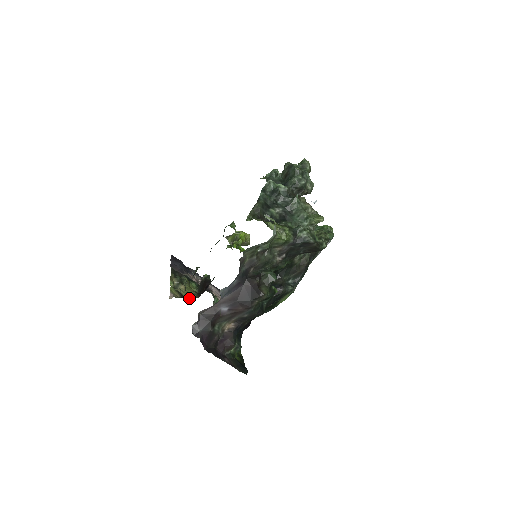
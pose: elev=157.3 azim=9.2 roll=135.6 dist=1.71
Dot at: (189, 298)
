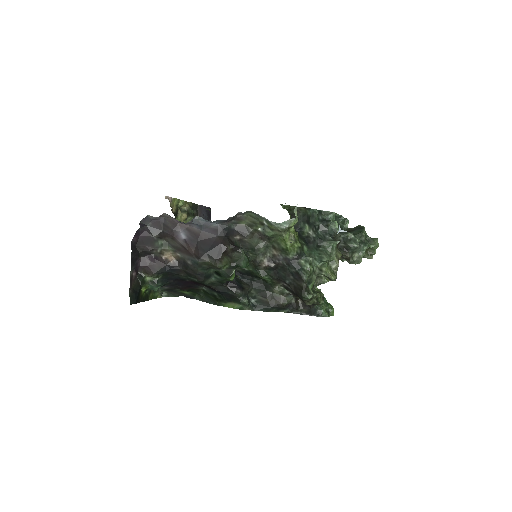
Dot at: occluded
